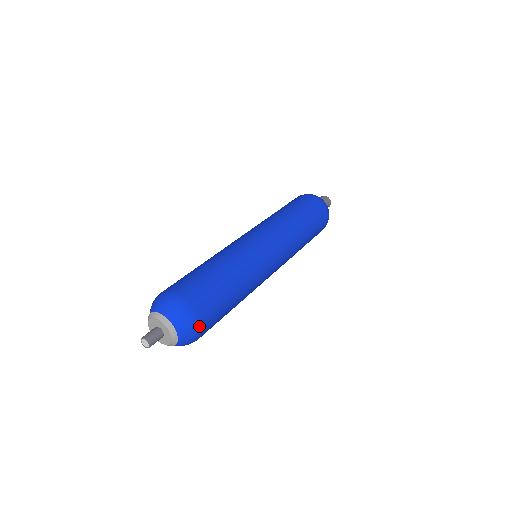
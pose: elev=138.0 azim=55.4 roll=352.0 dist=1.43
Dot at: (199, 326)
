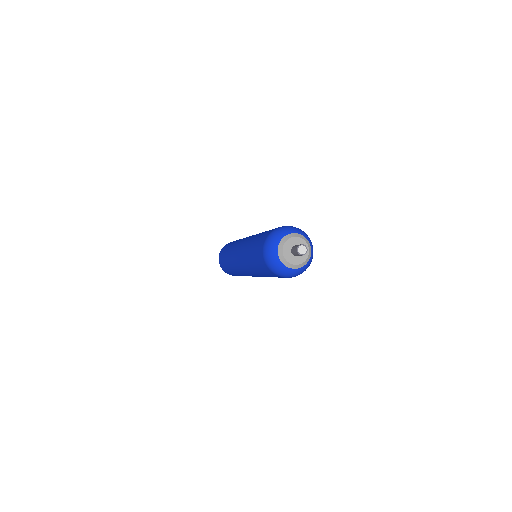
Dot at: occluded
